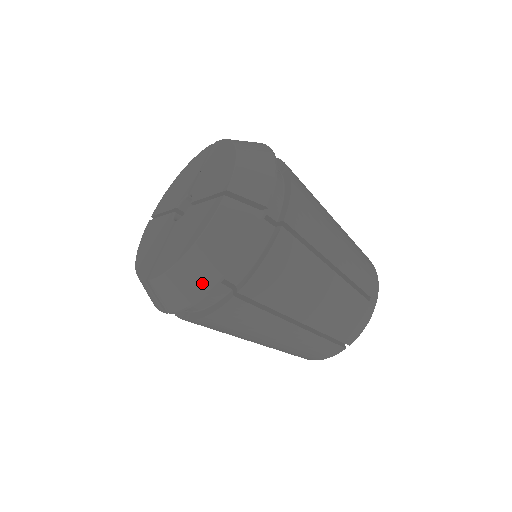
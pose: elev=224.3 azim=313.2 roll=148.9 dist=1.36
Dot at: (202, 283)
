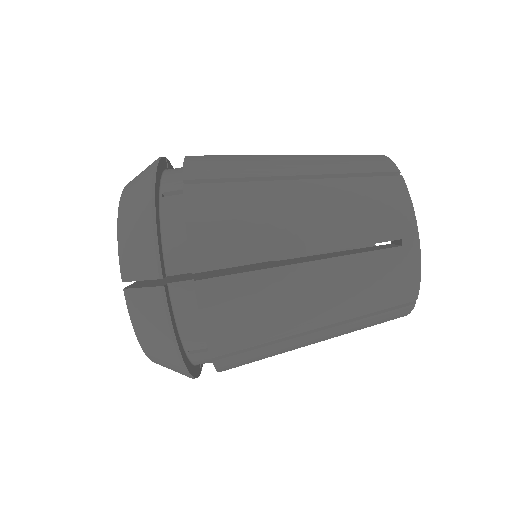
Dot at: (143, 199)
